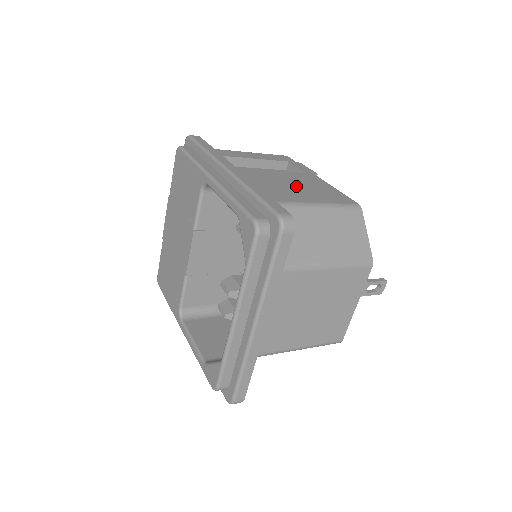
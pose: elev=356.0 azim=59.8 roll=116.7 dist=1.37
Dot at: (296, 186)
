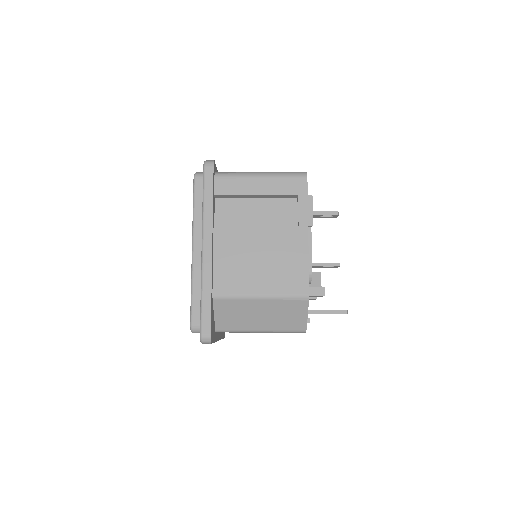
Dot at: (265, 261)
